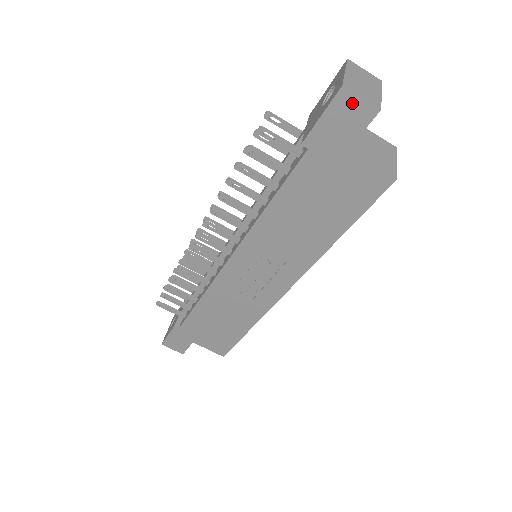
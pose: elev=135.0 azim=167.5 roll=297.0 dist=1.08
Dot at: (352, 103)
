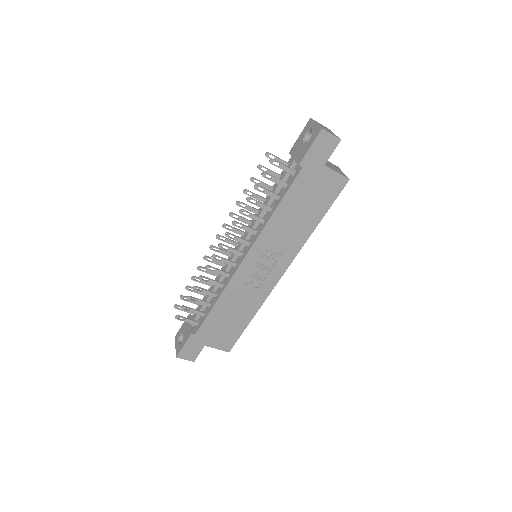
Dot at: (327, 138)
